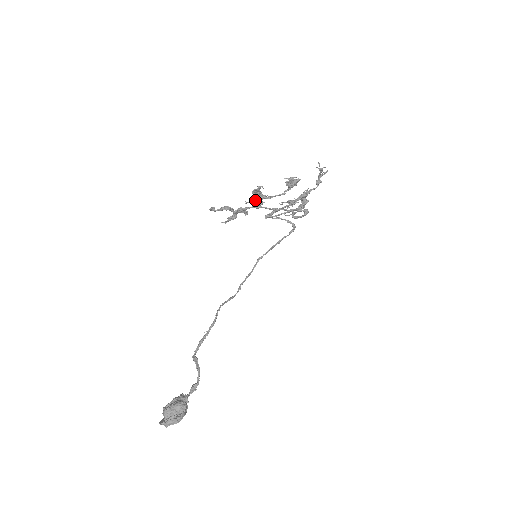
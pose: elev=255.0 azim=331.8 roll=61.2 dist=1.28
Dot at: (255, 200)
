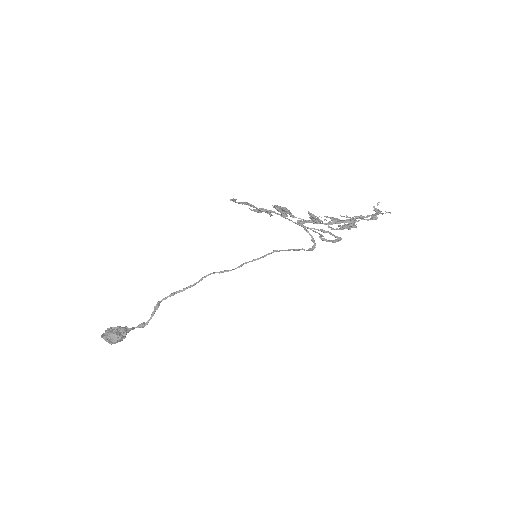
Dot at: (279, 211)
